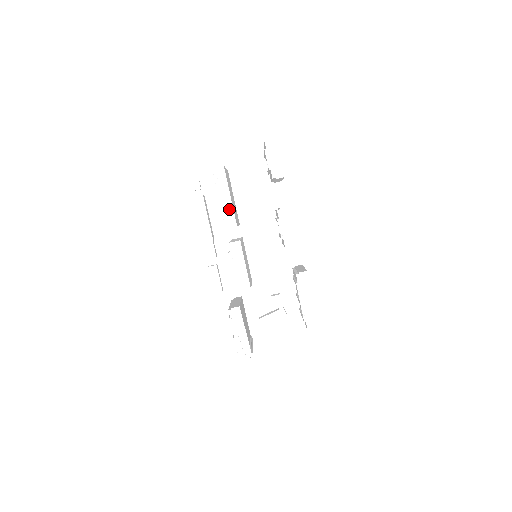
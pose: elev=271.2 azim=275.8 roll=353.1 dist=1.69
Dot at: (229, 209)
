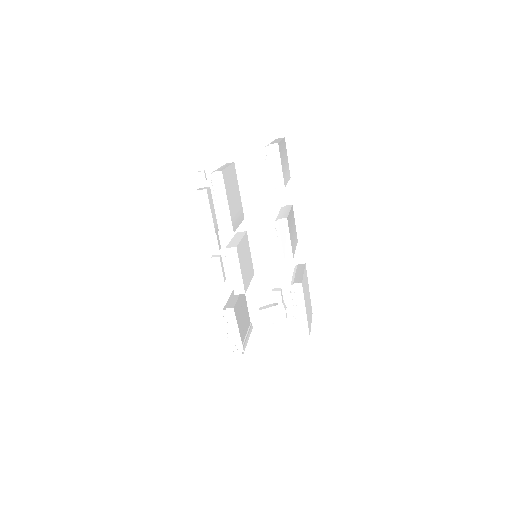
Dot at: (226, 215)
